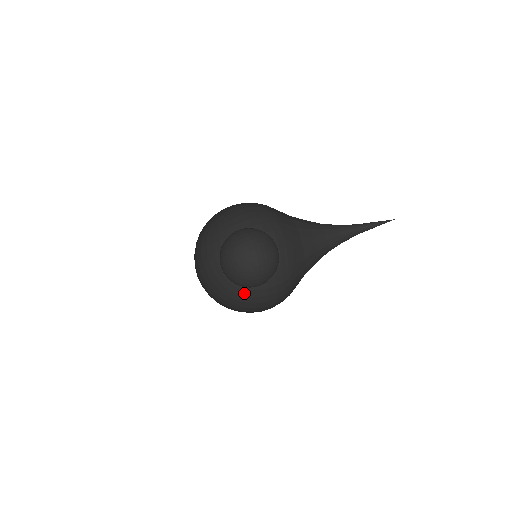
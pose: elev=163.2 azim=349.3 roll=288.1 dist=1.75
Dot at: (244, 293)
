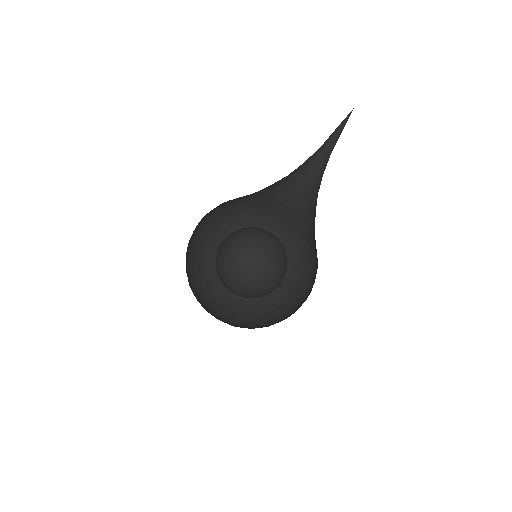
Dot at: (281, 320)
